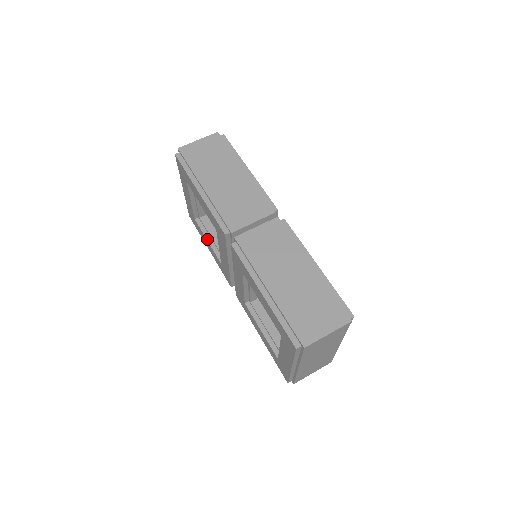
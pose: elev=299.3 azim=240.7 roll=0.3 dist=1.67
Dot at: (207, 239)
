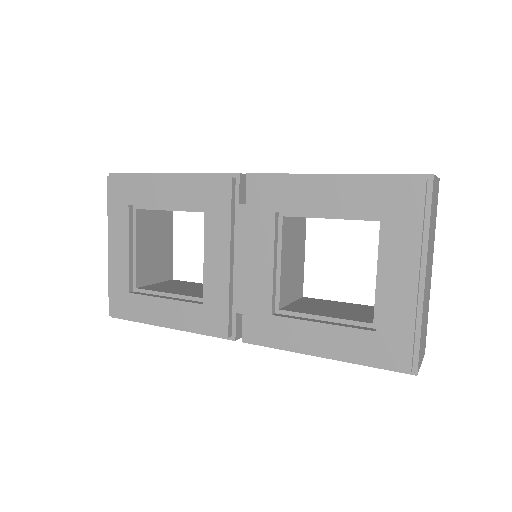
Dot at: (162, 297)
